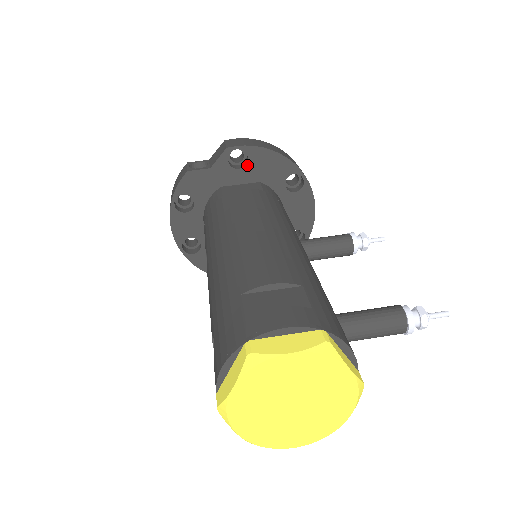
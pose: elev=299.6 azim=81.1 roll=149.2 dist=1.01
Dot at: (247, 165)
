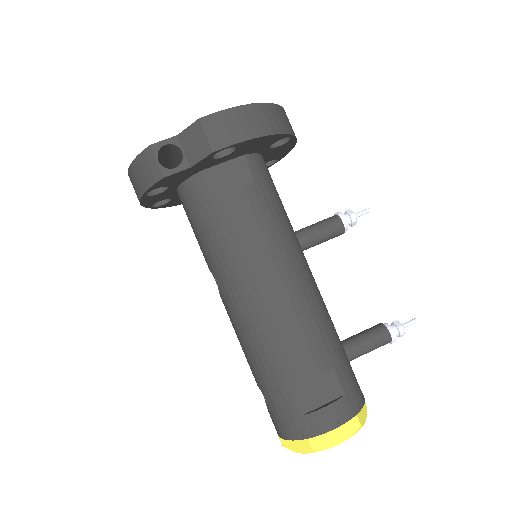
Dot at: (233, 152)
